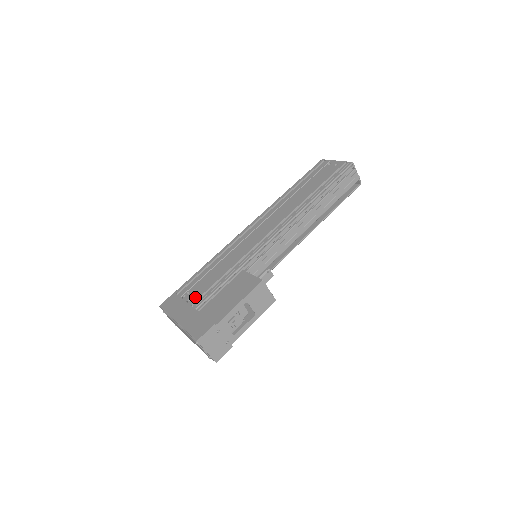
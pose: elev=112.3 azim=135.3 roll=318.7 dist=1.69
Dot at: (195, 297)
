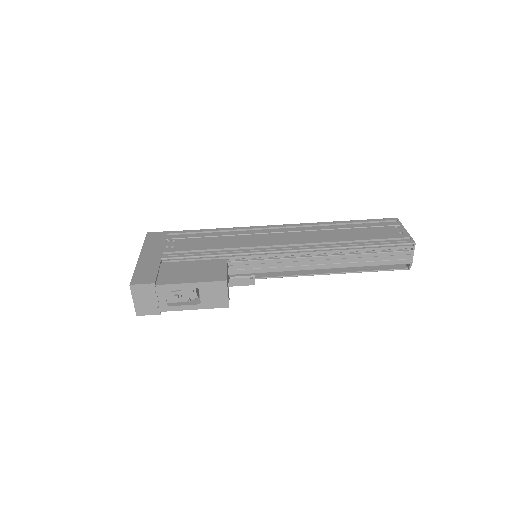
Dot at: (172, 248)
